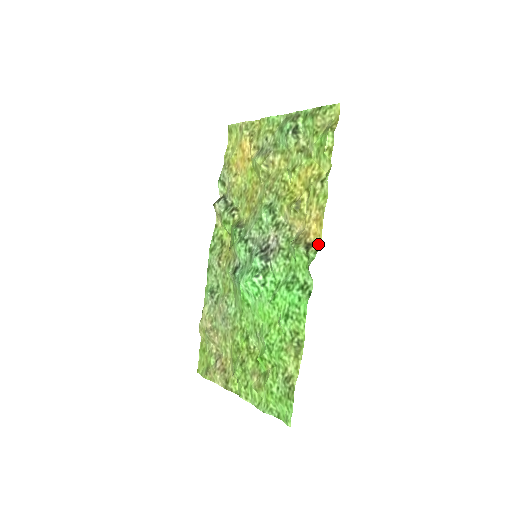
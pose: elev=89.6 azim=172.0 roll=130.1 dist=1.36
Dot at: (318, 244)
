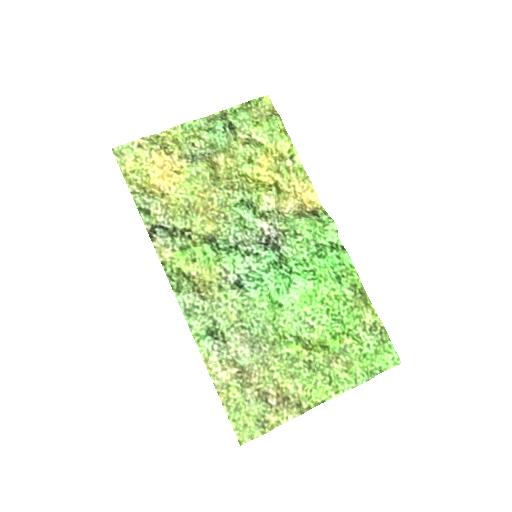
Dot at: (320, 208)
